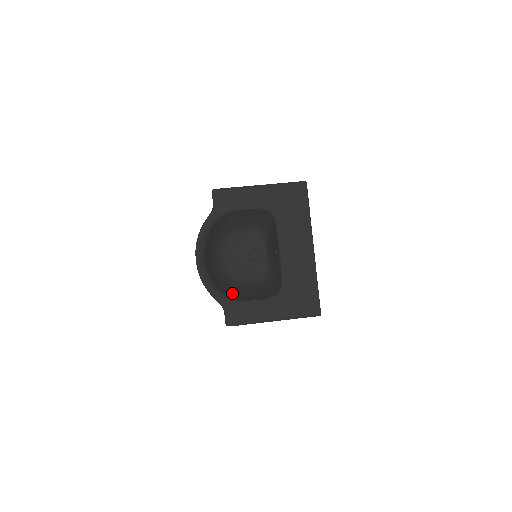
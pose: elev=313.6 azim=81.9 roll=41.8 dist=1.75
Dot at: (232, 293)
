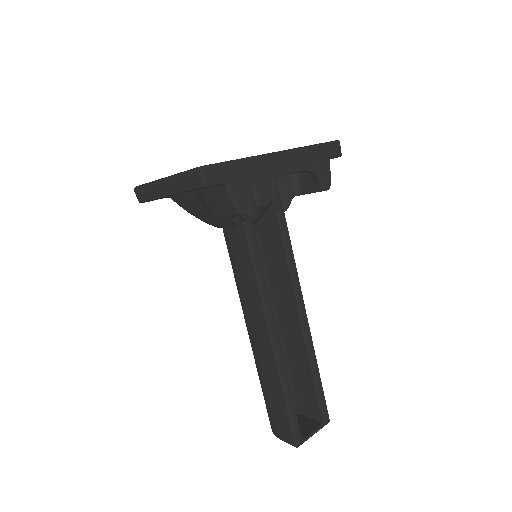
Dot at: occluded
